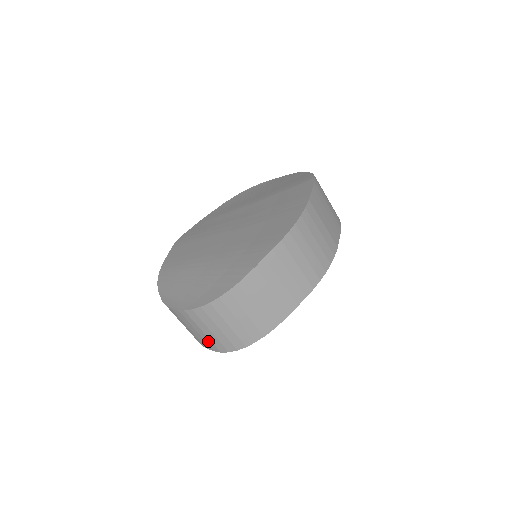
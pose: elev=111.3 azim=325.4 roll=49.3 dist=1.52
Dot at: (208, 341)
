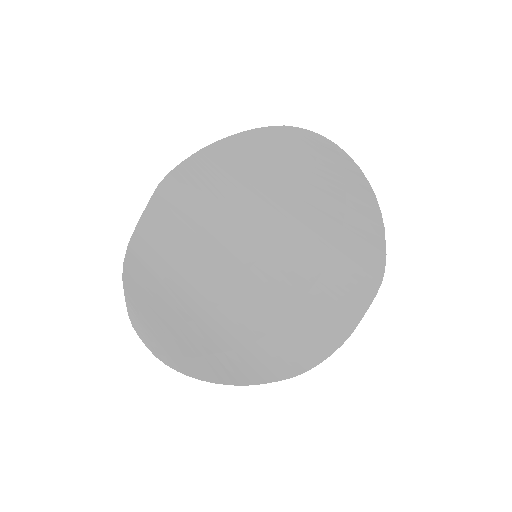
Dot at: occluded
